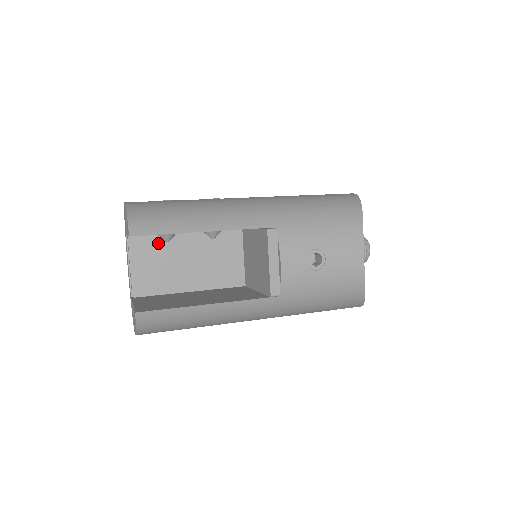
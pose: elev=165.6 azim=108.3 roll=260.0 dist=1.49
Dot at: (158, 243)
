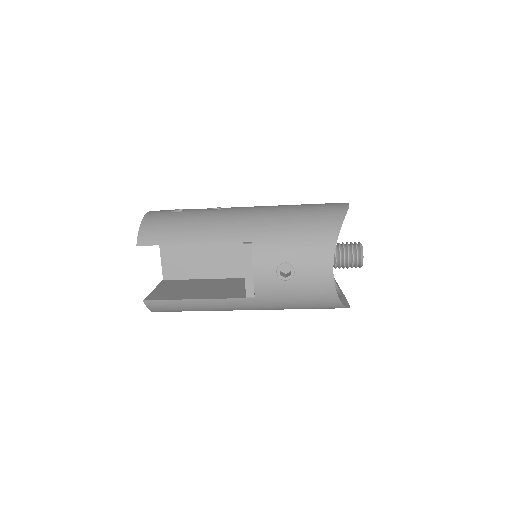
Dot at: occluded
